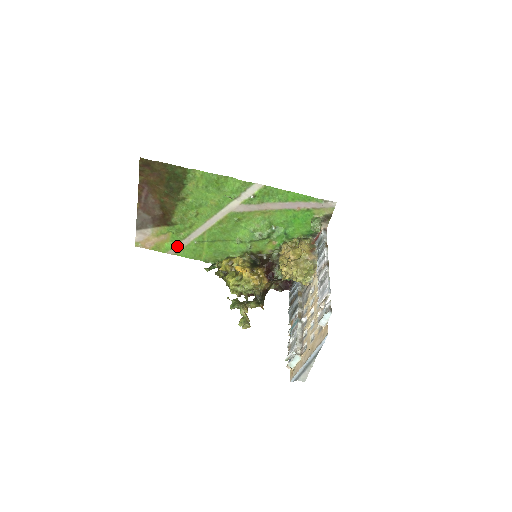
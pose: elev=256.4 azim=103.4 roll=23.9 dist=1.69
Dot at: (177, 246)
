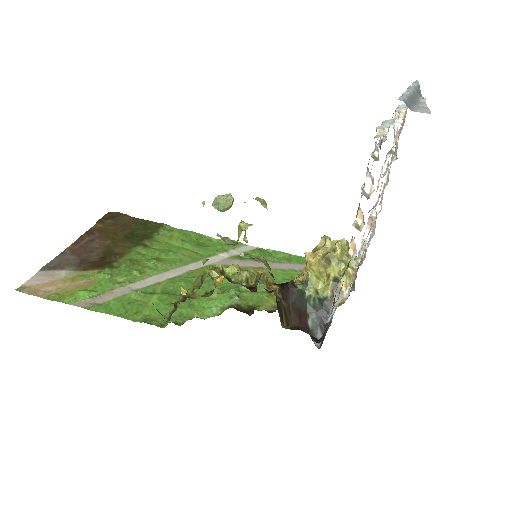
Dot at: (99, 297)
